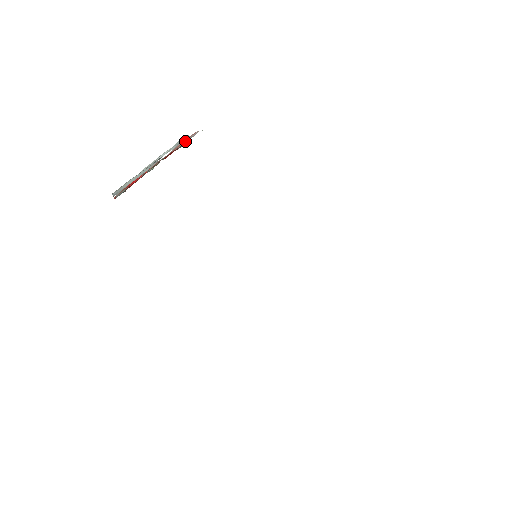
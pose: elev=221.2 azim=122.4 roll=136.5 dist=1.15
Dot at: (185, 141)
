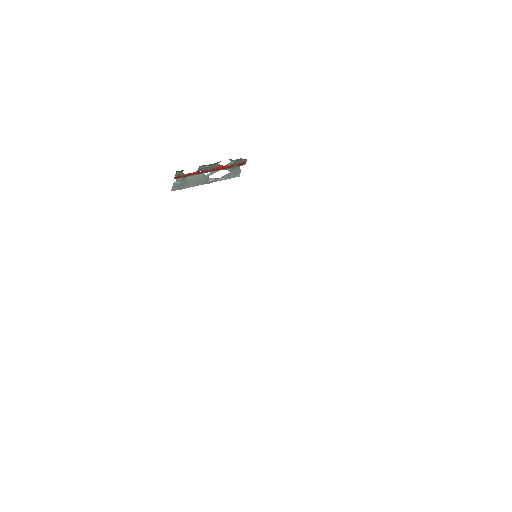
Dot at: (236, 161)
